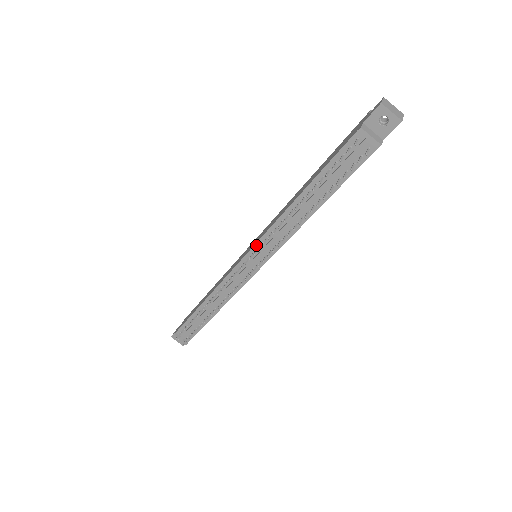
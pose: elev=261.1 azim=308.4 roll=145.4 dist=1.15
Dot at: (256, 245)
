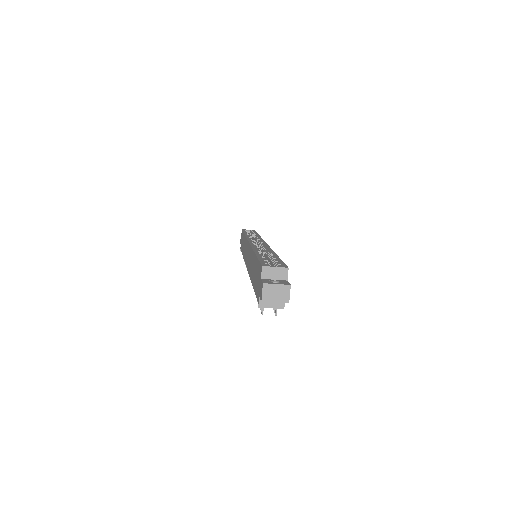
Dot at: occluded
